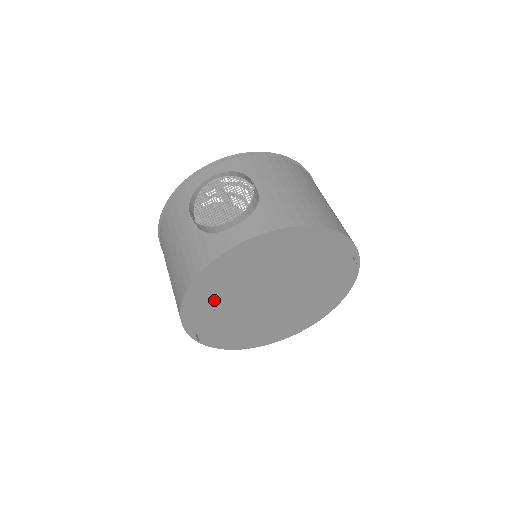
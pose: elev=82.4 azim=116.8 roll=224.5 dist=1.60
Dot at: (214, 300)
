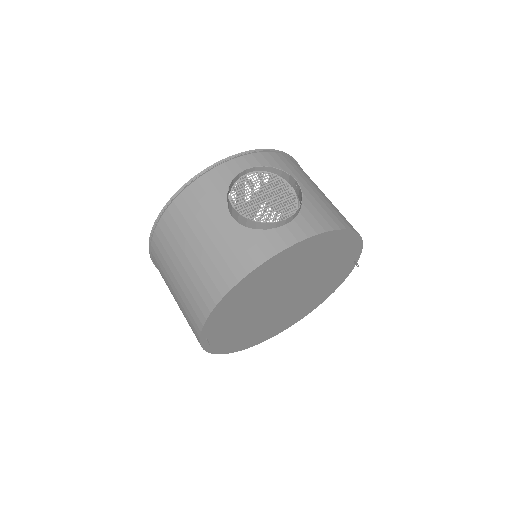
Dot at: (243, 301)
